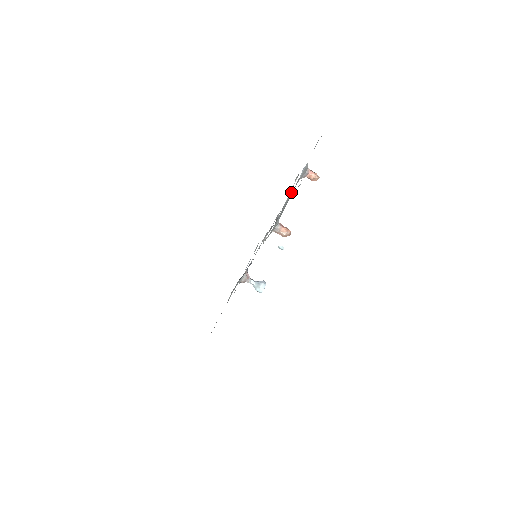
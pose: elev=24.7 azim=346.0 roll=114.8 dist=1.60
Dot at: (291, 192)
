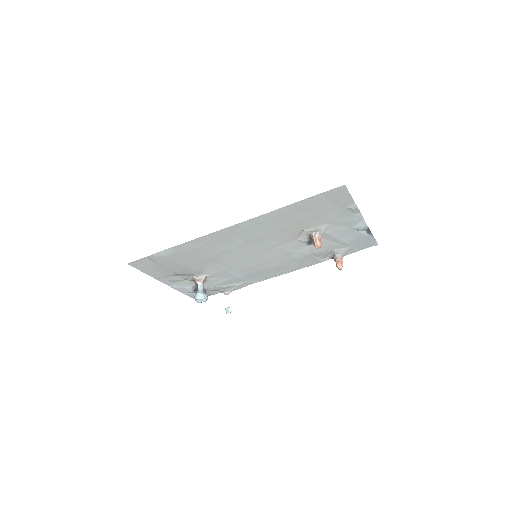
Dot at: (325, 251)
